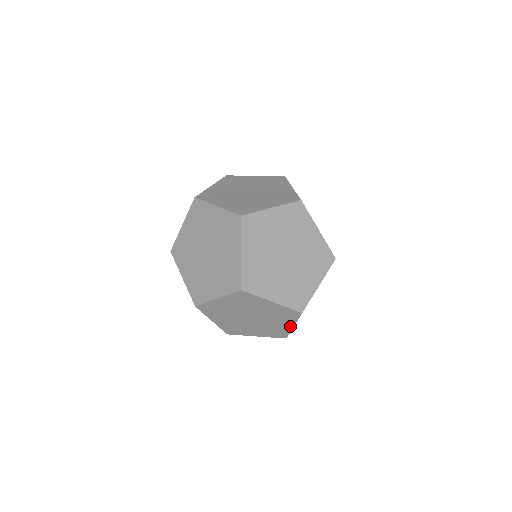
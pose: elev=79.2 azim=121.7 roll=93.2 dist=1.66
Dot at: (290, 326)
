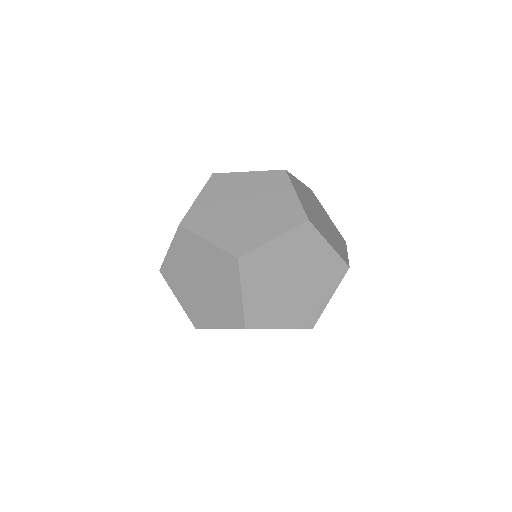
Dot at: (327, 248)
